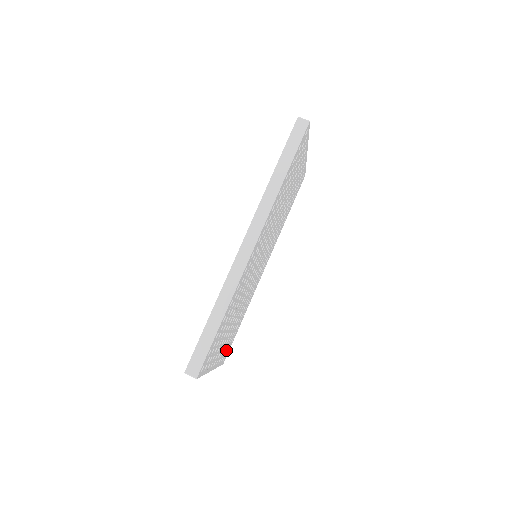
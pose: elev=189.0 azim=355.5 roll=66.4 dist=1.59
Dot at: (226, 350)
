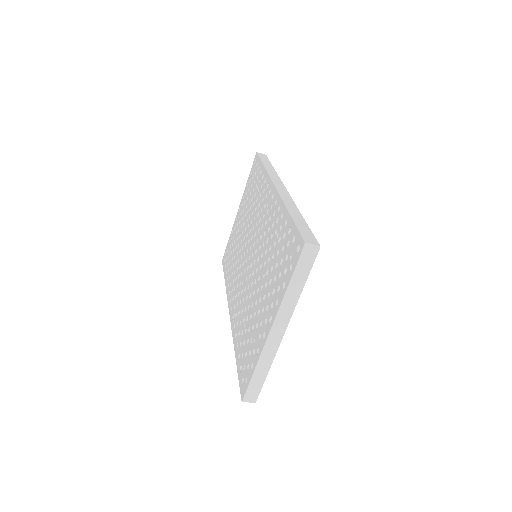
Dot at: occluded
